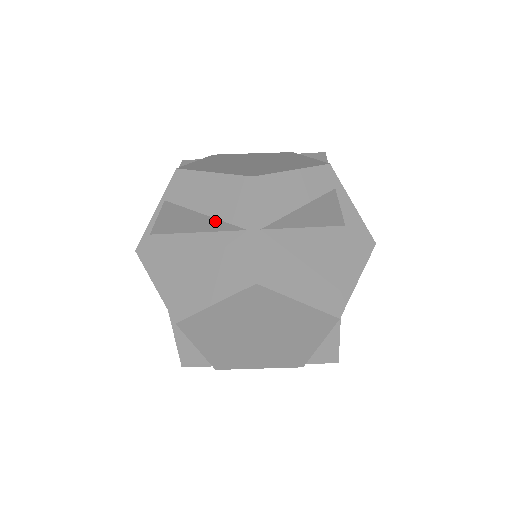
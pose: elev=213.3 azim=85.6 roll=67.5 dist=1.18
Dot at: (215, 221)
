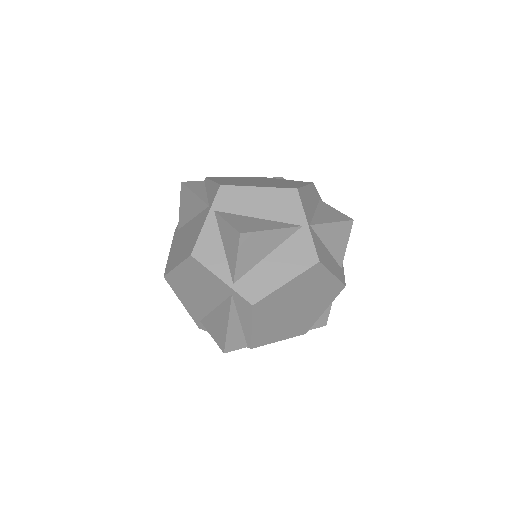
Dot at: (274, 222)
